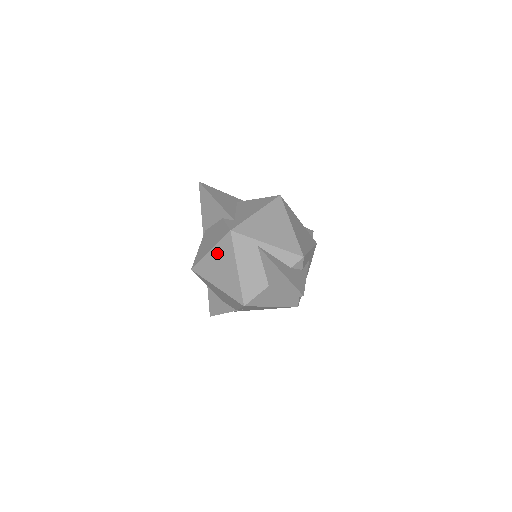
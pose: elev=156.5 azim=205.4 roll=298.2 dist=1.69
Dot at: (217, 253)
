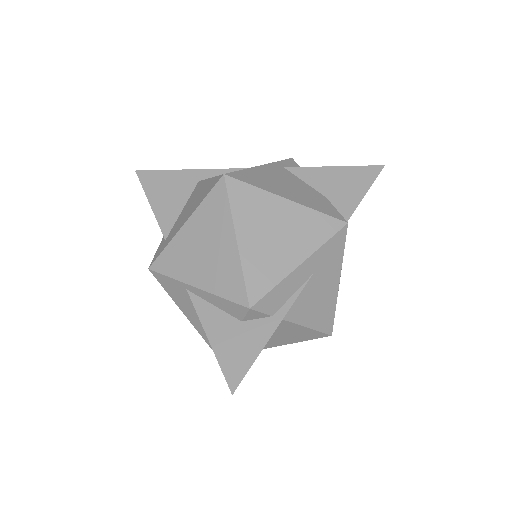
Dot at: occluded
